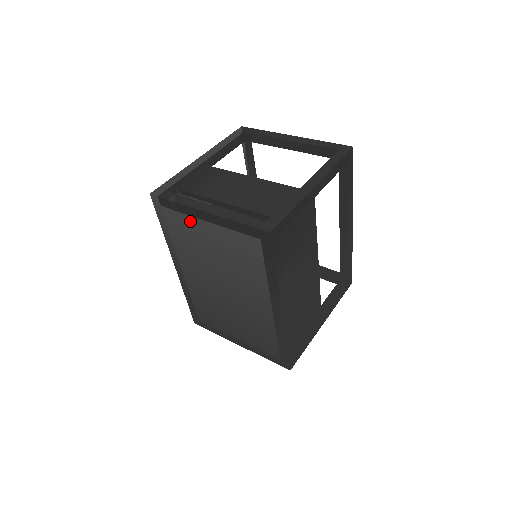
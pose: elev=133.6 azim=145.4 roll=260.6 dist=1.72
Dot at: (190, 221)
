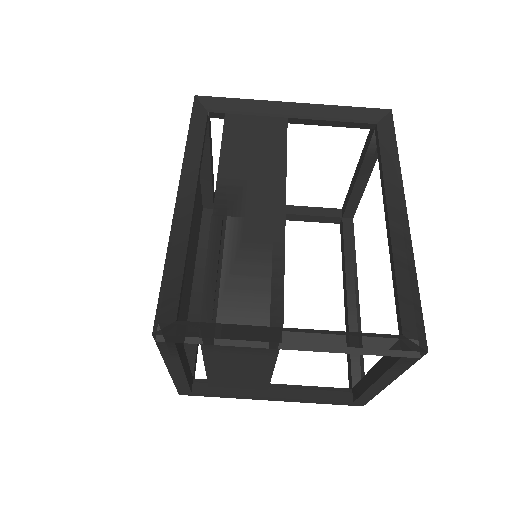
Dot at: occluded
